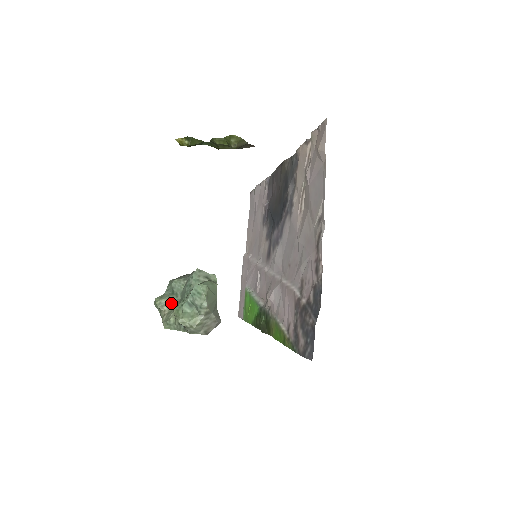
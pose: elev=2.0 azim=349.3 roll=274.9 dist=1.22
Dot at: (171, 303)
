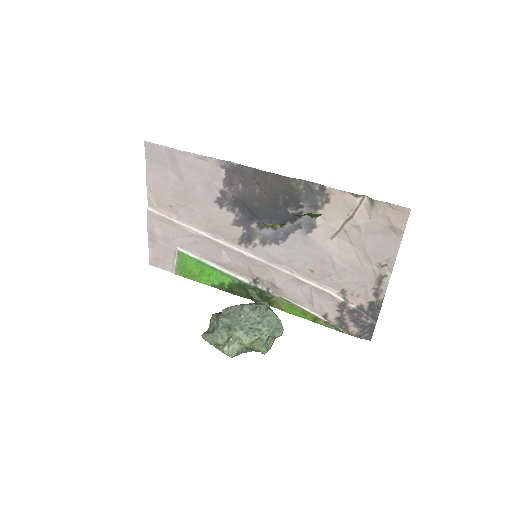
Dot at: (231, 337)
